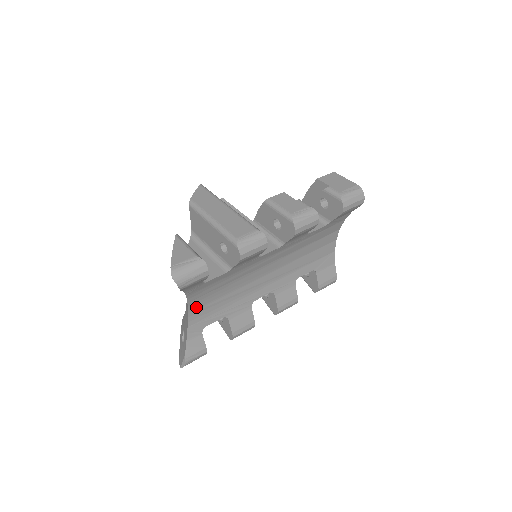
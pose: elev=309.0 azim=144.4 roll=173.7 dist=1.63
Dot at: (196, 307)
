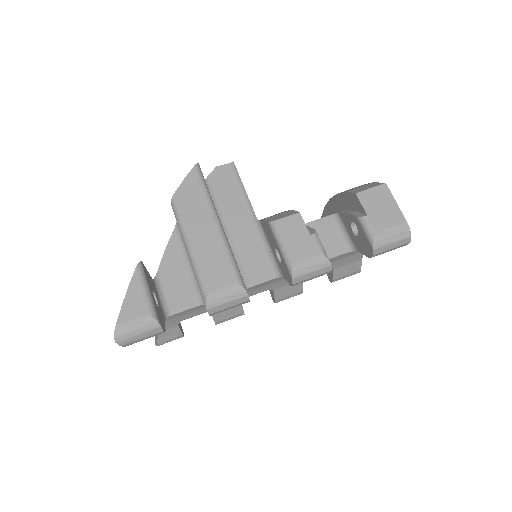
Dot at: occluded
